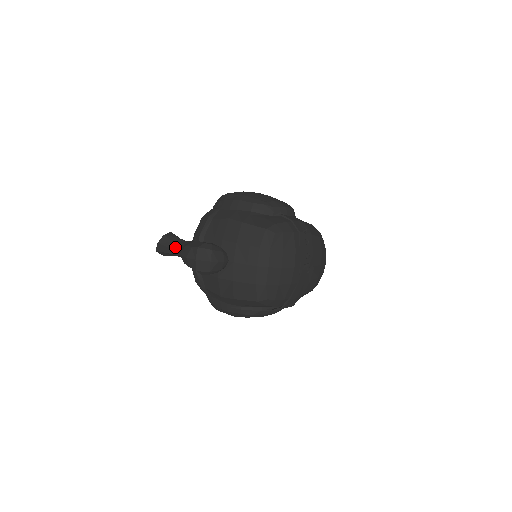
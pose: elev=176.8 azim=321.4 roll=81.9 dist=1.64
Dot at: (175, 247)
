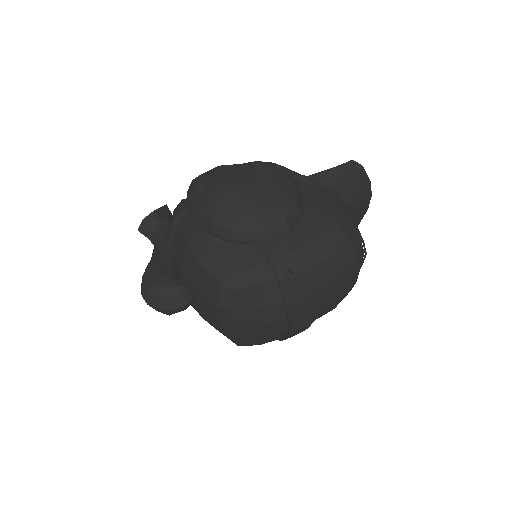
Dot at: (153, 243)
